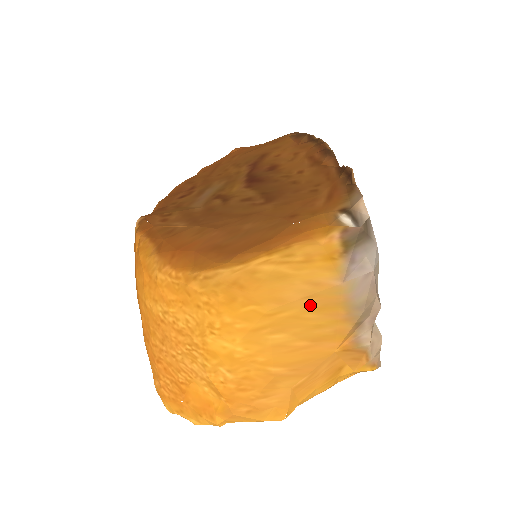
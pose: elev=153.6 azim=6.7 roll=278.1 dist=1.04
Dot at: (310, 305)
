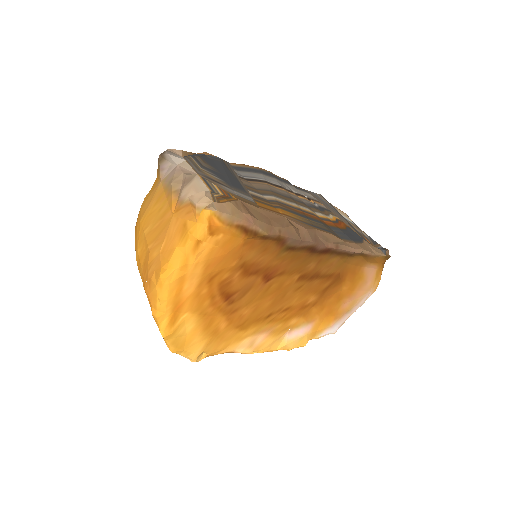
Dot at: (154, 203)
